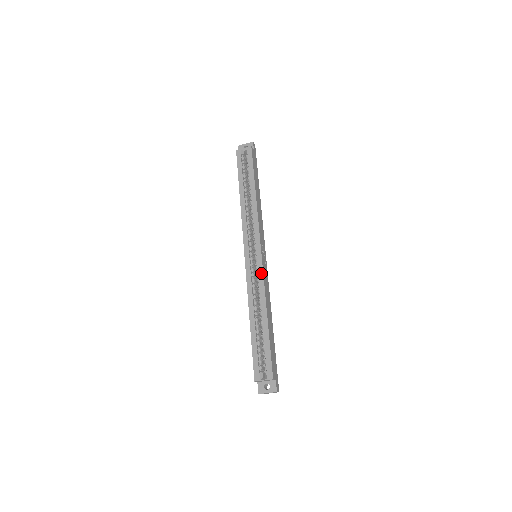
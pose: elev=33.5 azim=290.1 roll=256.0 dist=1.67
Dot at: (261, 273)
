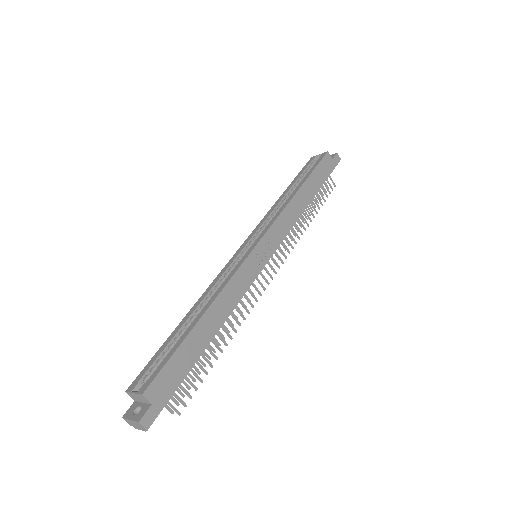
Dot at: (238, 265)
